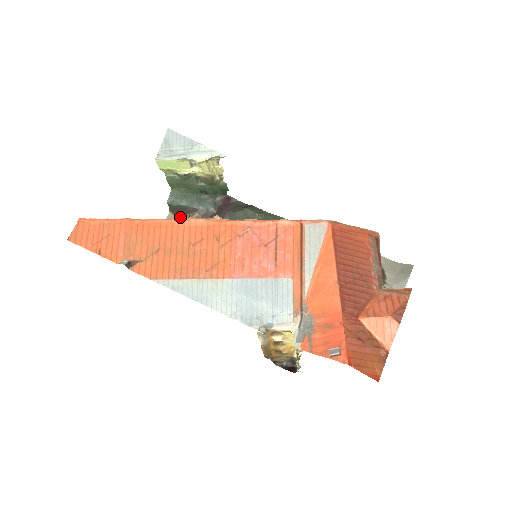
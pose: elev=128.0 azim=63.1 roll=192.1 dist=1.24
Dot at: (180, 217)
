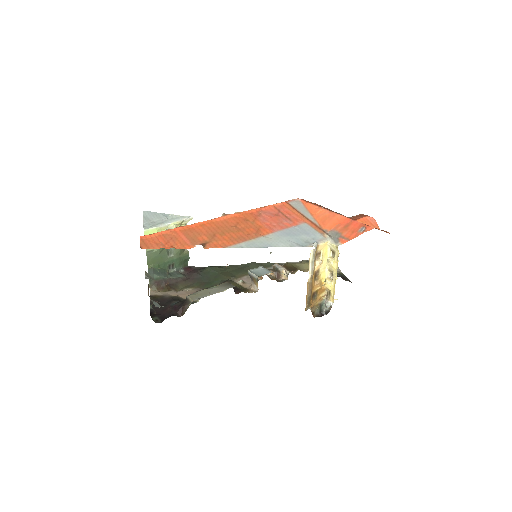
Dot at: (160, 290)
